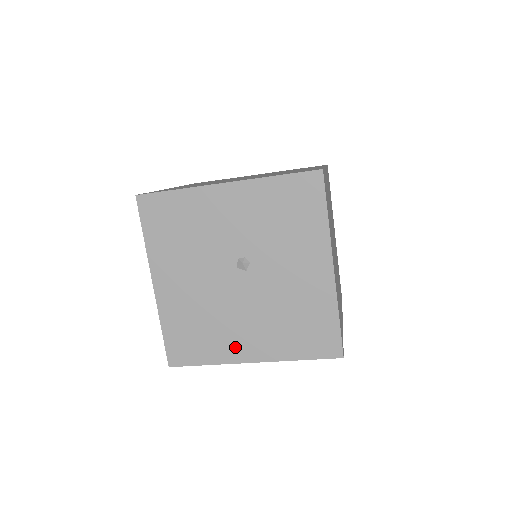
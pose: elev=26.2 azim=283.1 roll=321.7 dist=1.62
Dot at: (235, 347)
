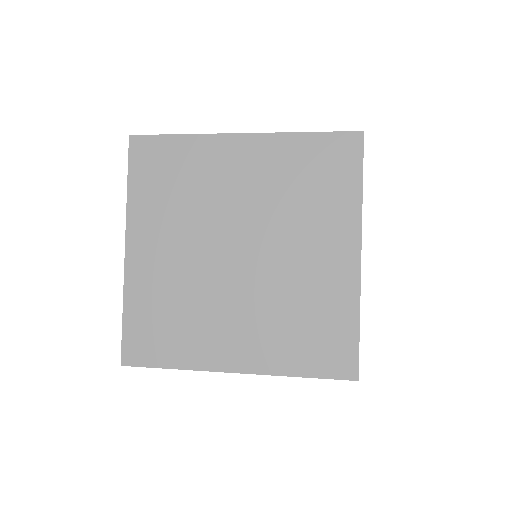
Dot at: occluded
